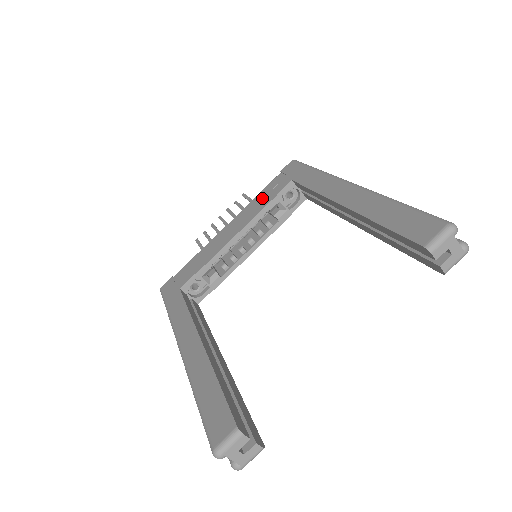
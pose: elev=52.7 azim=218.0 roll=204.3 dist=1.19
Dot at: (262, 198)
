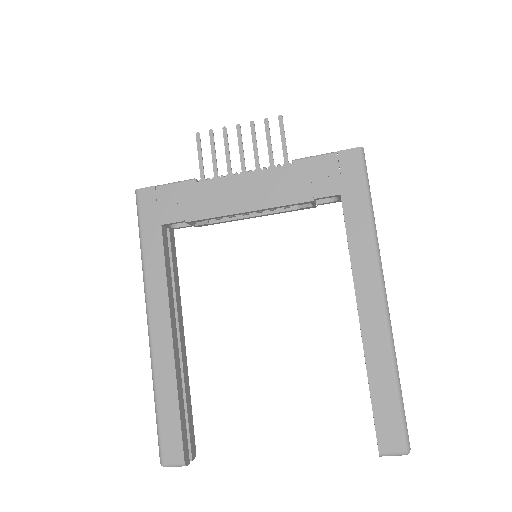
Dot at: (298, 180)
